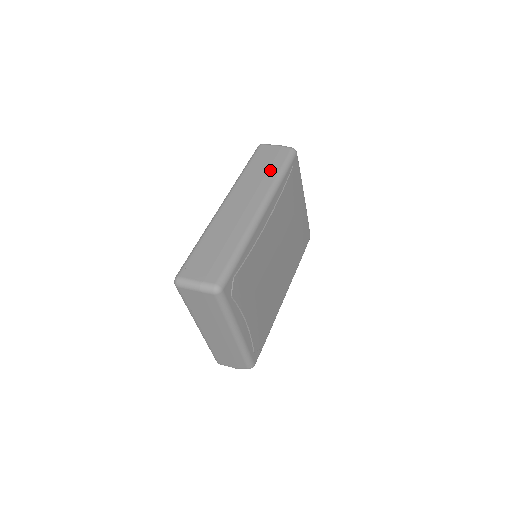
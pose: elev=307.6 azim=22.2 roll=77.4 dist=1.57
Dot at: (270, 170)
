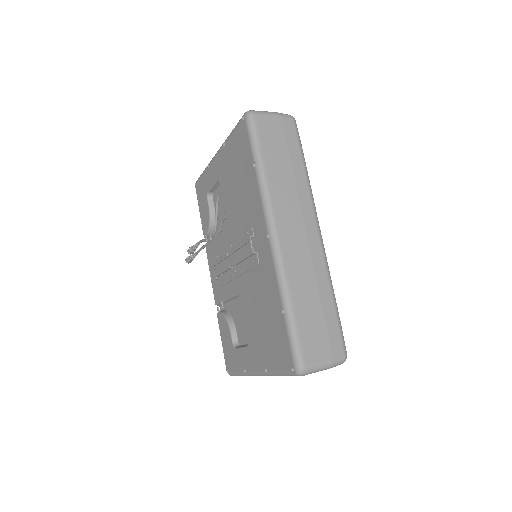
Dot at: (294, 164)
